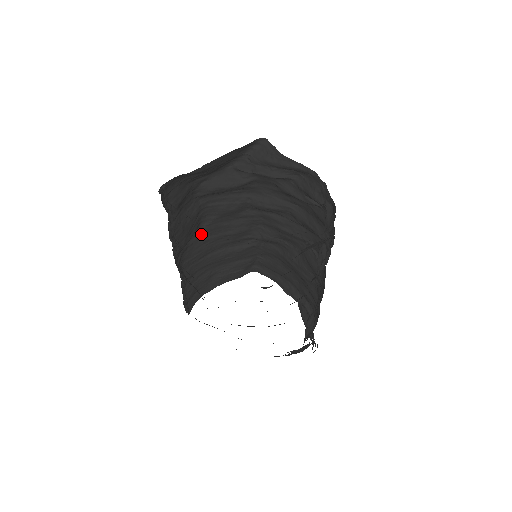
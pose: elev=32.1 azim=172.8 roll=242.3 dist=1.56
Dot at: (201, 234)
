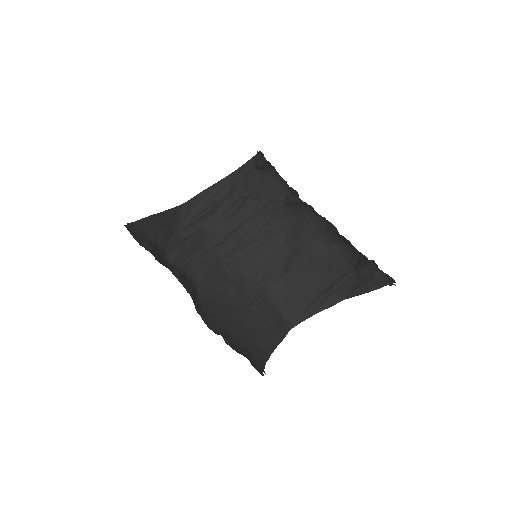
Dot at: (205, 300)
